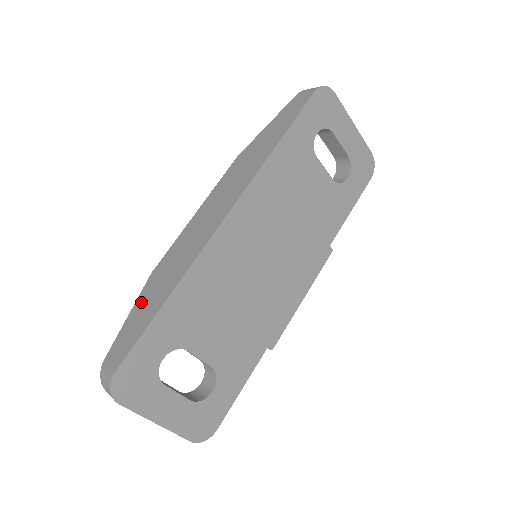
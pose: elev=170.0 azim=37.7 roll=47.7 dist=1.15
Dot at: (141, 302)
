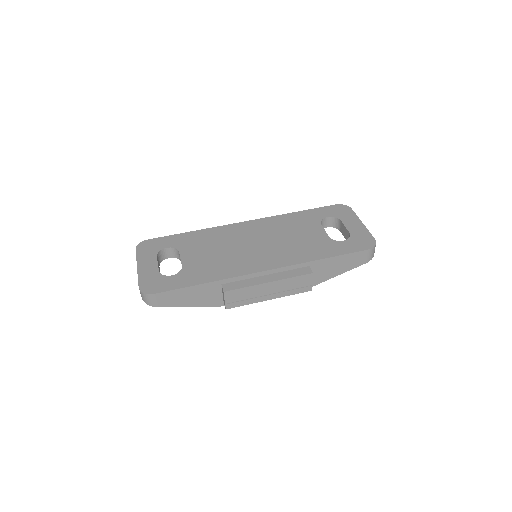
Dot at: occluded
